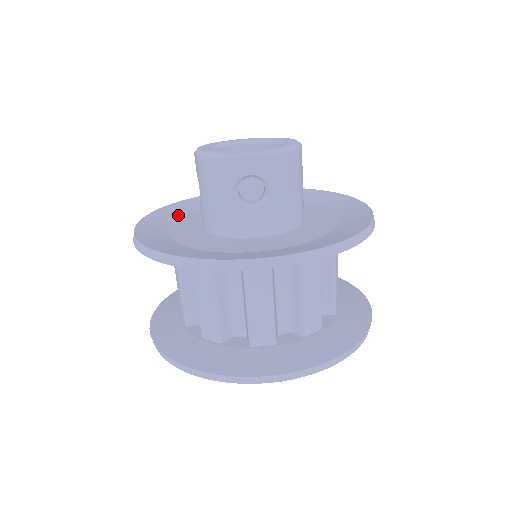
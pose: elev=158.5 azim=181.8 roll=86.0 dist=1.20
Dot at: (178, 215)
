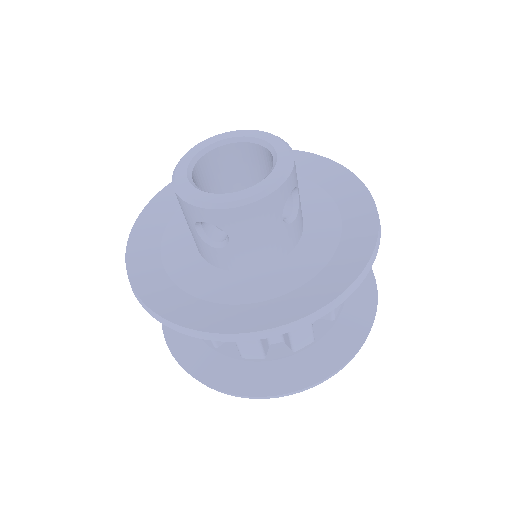
Dot at: (166, 282)
